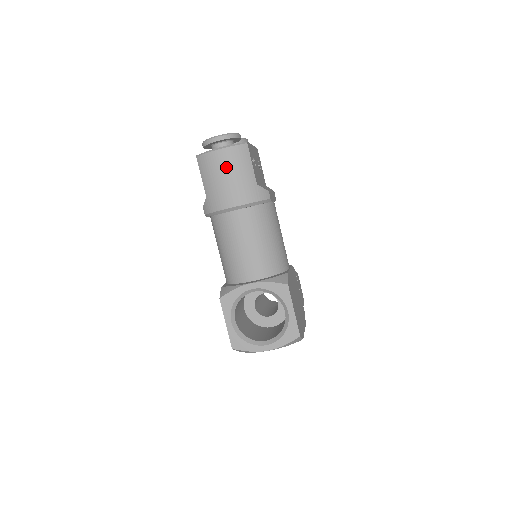
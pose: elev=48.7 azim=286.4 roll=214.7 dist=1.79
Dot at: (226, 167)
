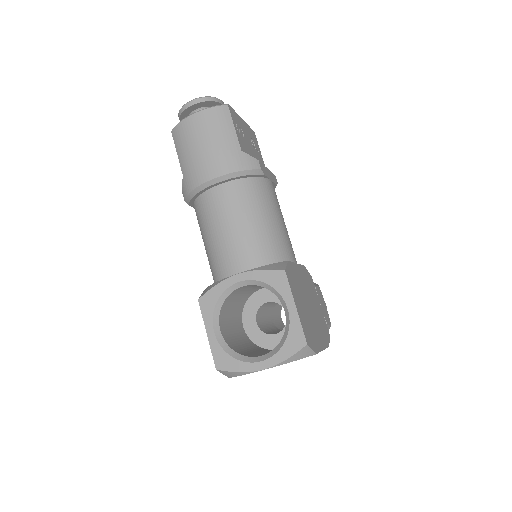
Dot at: (202, 133)
